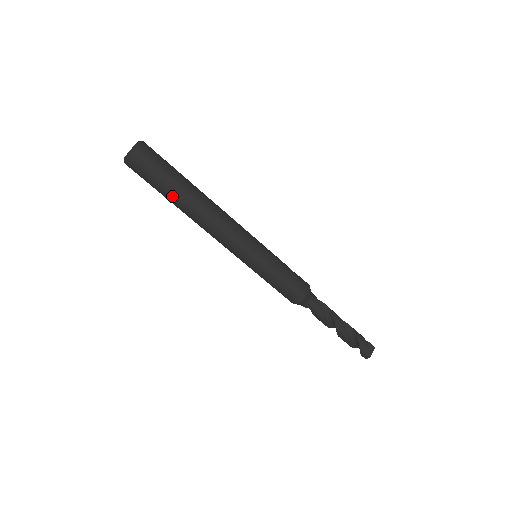
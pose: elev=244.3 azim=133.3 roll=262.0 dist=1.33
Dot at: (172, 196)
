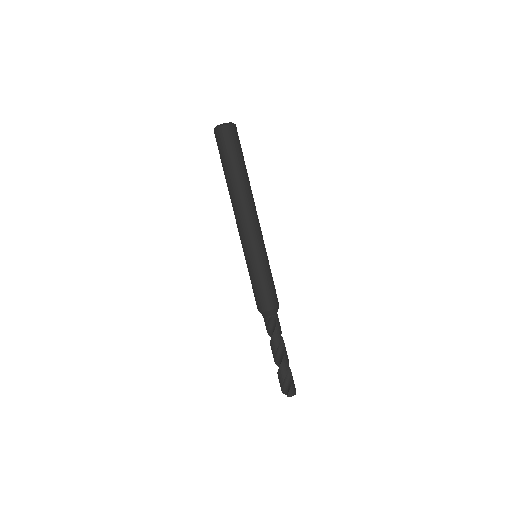
Dot at: (242, 168)
